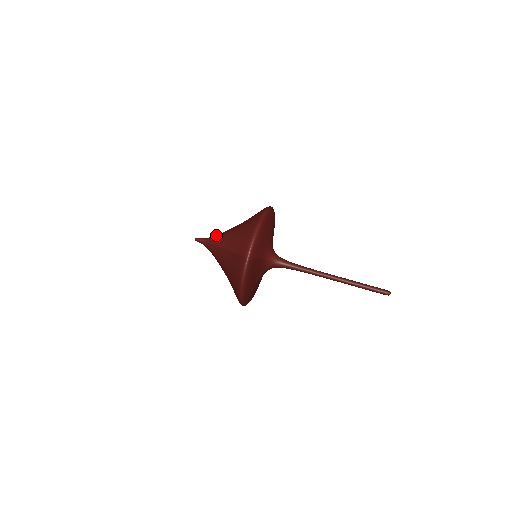
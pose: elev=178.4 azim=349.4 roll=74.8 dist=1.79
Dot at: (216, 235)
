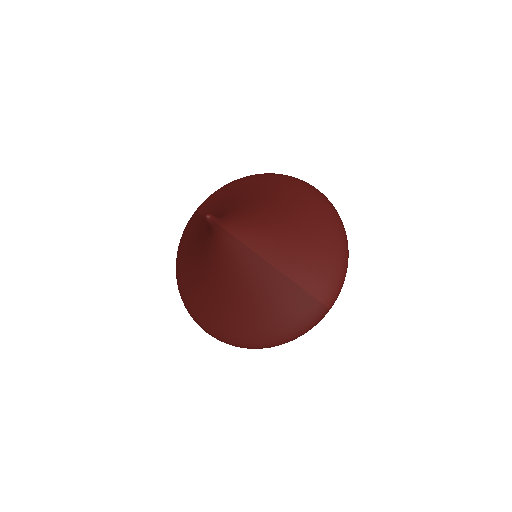
Dot at: (246, 220)
